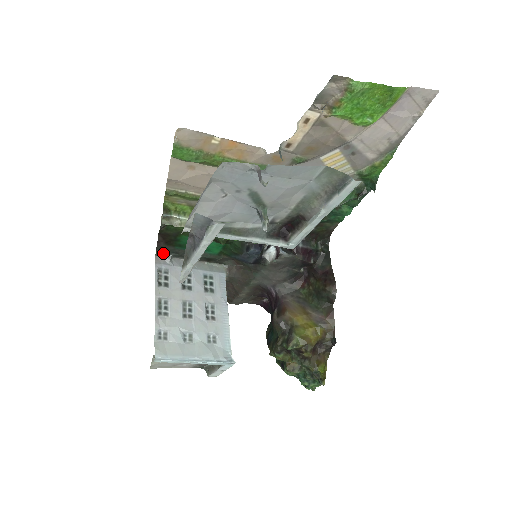
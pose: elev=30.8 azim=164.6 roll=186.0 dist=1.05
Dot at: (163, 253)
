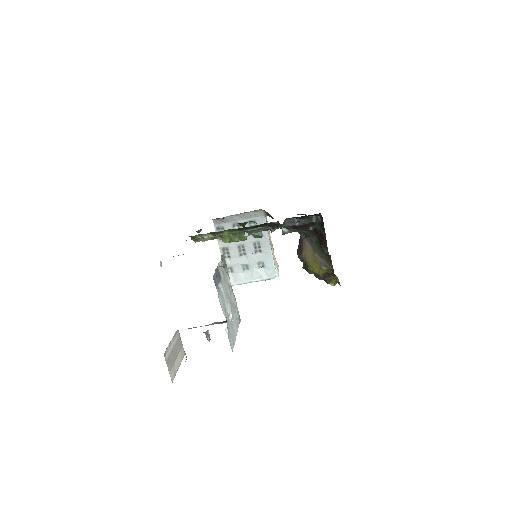
Dot at: (216, 218)
